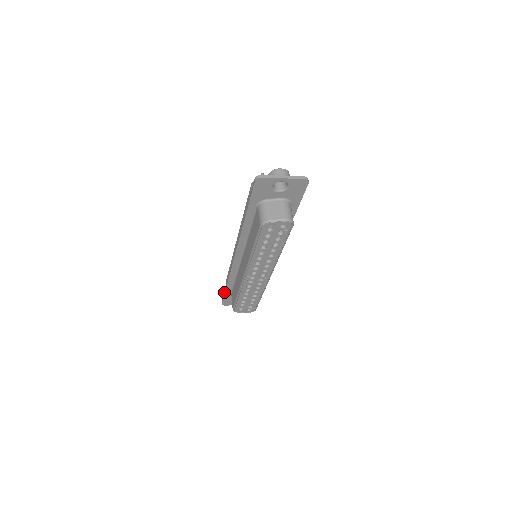
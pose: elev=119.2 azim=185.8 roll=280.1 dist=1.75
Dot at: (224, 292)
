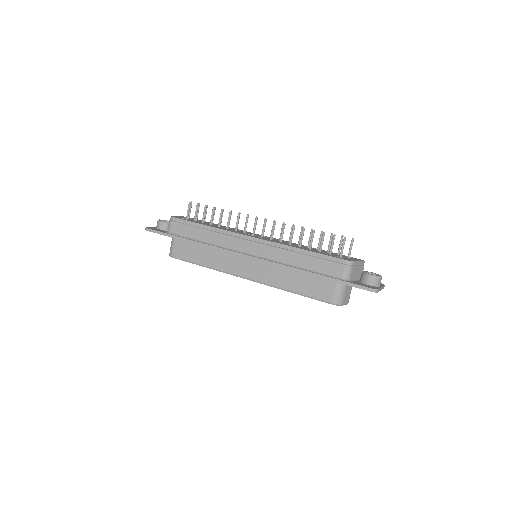
Dot at: (171, 235)
